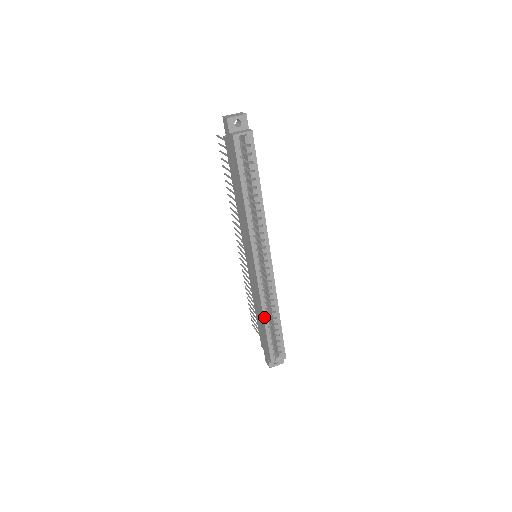
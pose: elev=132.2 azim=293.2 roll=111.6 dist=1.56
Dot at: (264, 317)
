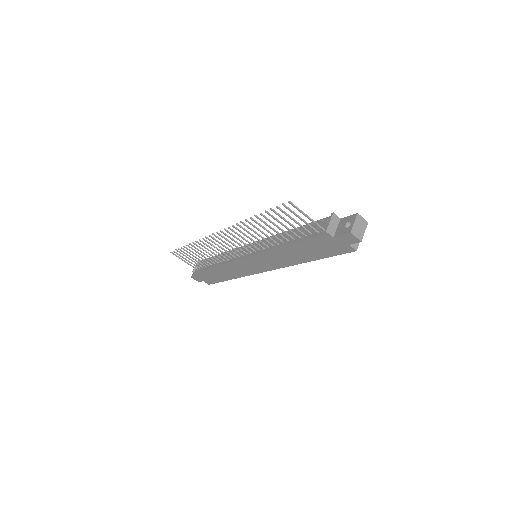
Dot at: (235, 278)
